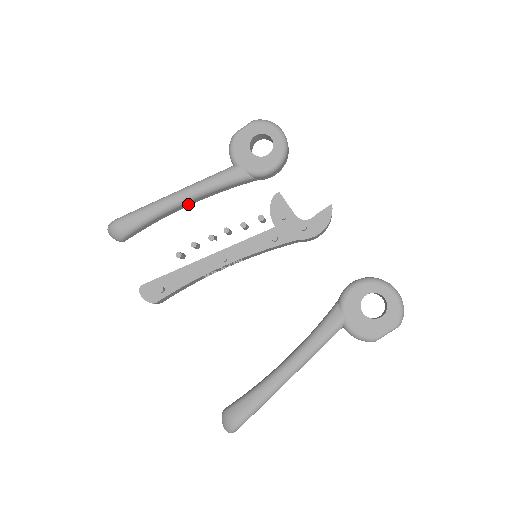
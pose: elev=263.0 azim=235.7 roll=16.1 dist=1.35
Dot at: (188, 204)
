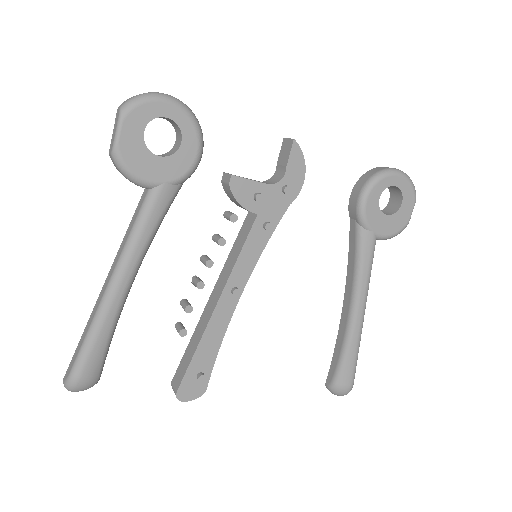
Dot at: occluded
